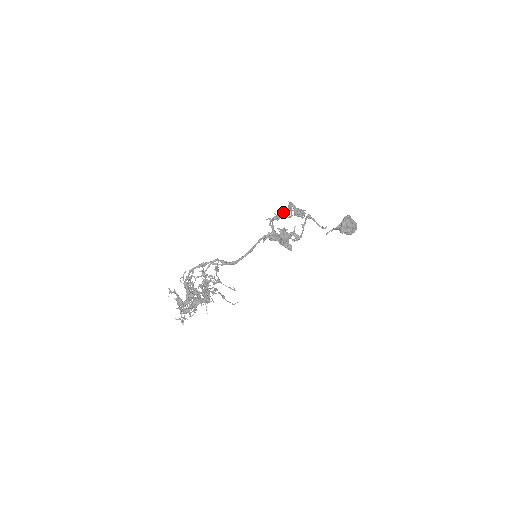
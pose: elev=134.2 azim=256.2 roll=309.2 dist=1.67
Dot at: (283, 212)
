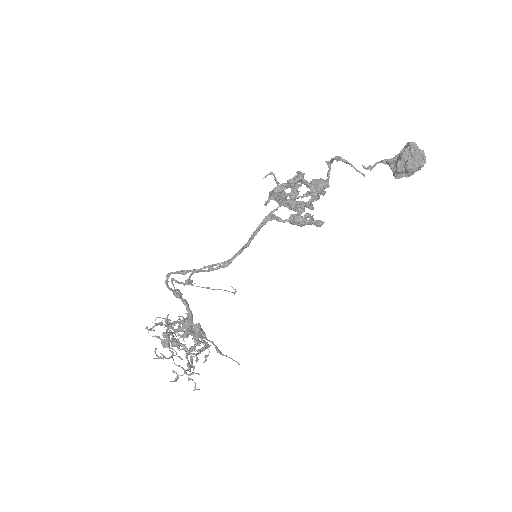
Dot at: (289, 183)
